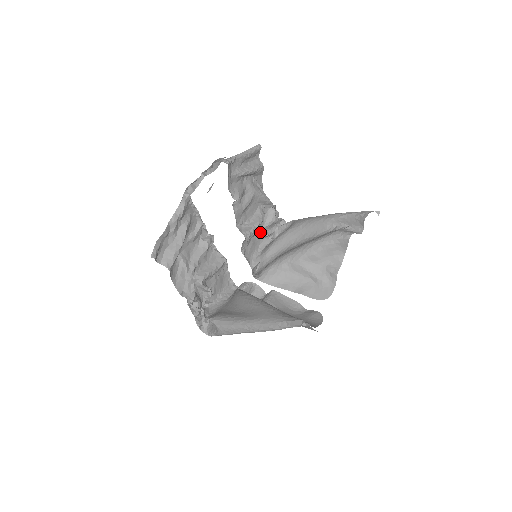
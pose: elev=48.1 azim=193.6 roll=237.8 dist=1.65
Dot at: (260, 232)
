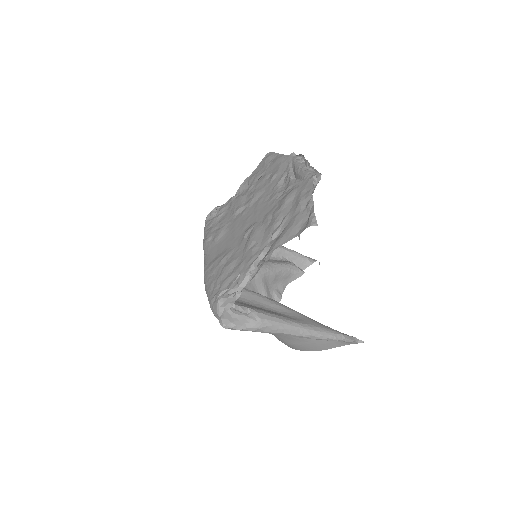
Dot at: occluded
